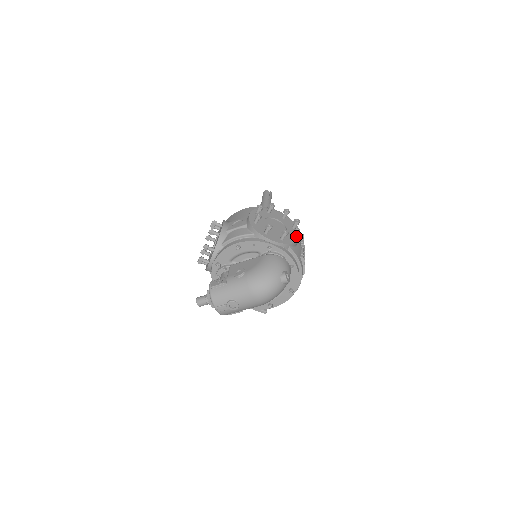
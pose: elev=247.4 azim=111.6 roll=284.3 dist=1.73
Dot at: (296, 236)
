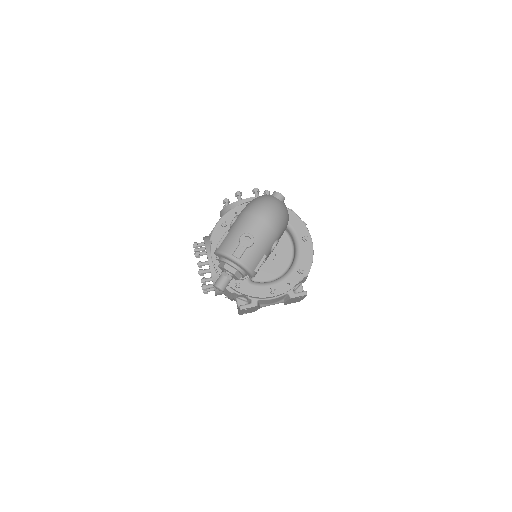
Dot at: occluded
